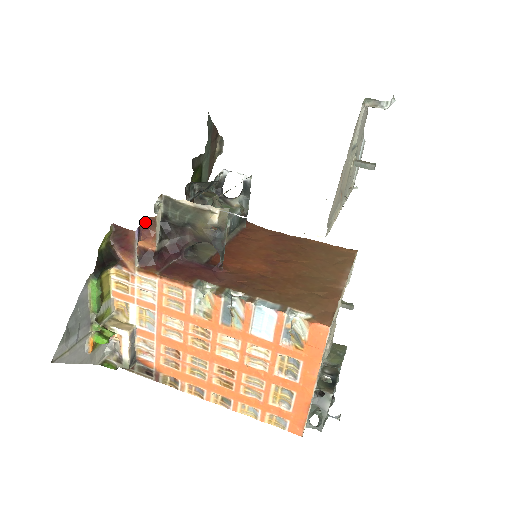
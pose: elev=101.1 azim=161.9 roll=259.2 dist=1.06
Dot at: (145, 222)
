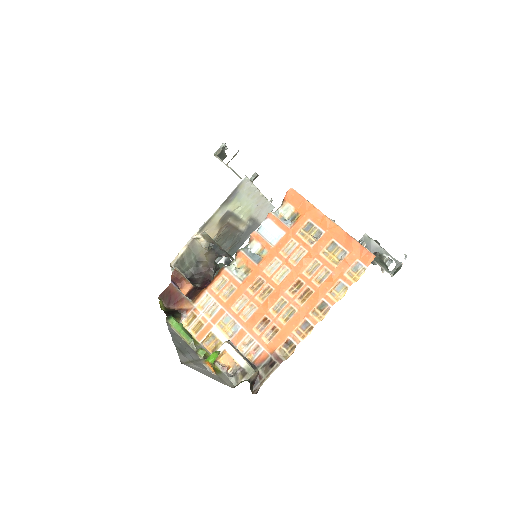
Dot at: (173, 277)
